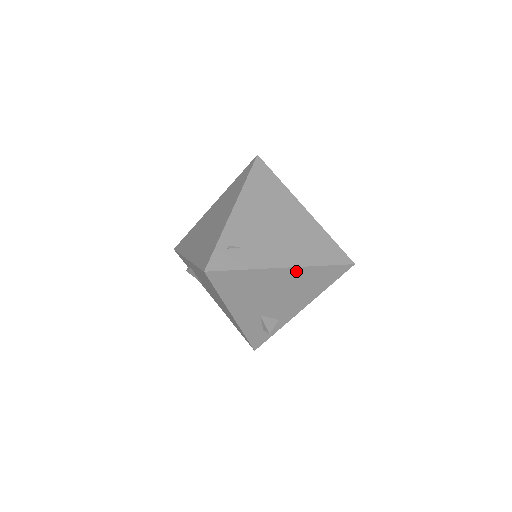
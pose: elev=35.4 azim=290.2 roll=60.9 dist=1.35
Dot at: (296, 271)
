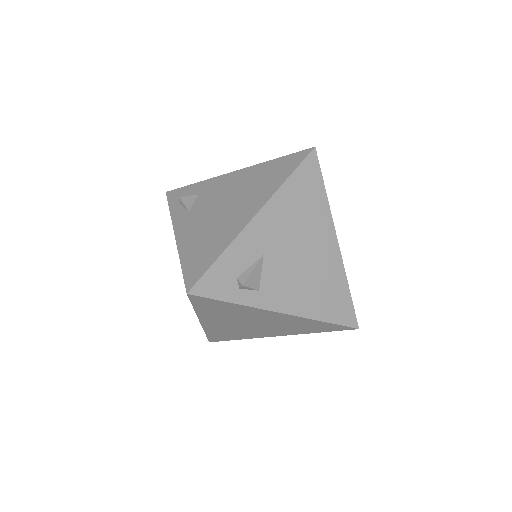
Dot at: (336, 259)
